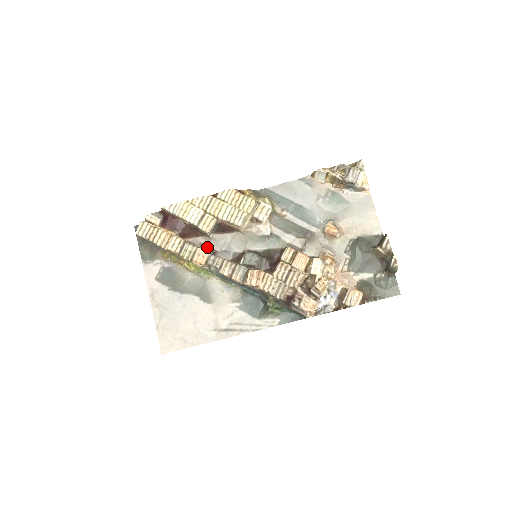
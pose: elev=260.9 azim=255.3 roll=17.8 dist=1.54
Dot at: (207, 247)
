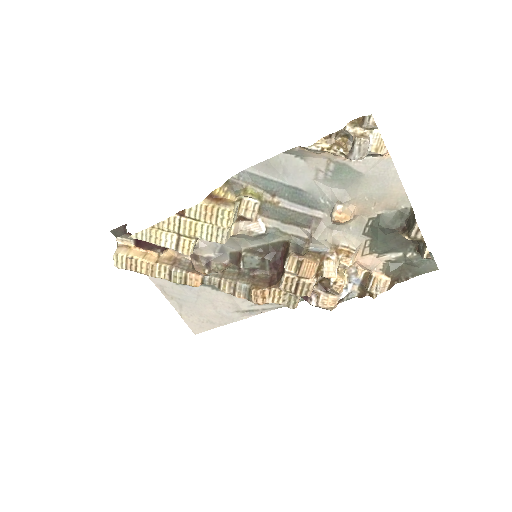
Dot at: (197, 257)
